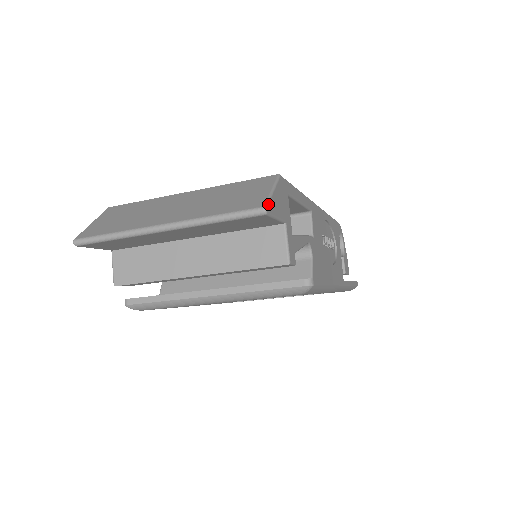
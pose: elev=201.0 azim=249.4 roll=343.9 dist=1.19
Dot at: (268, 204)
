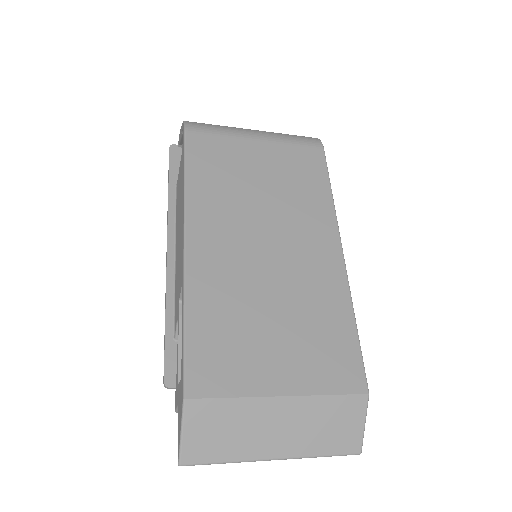
Dot at: occluded
